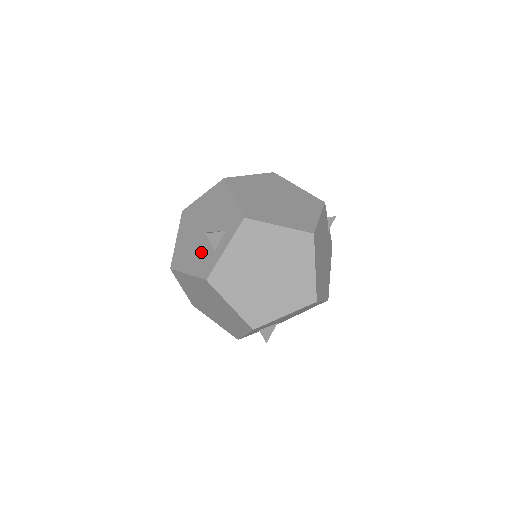
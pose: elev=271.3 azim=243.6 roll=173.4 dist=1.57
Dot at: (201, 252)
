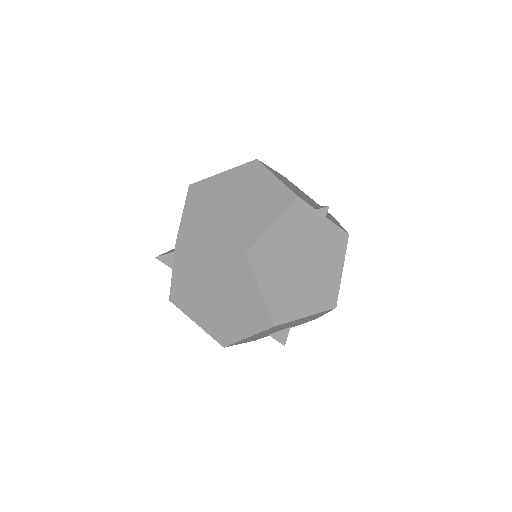
Dot at: occluded
